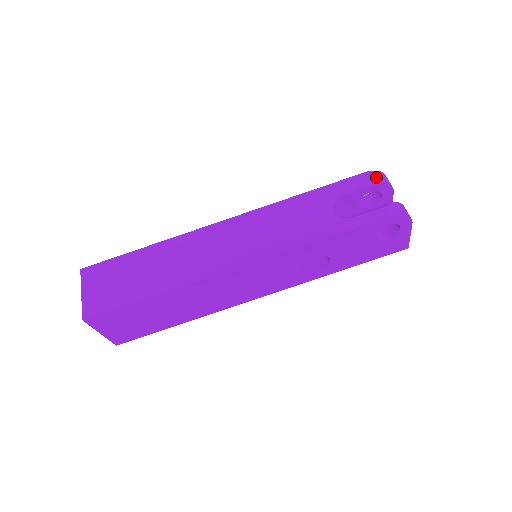
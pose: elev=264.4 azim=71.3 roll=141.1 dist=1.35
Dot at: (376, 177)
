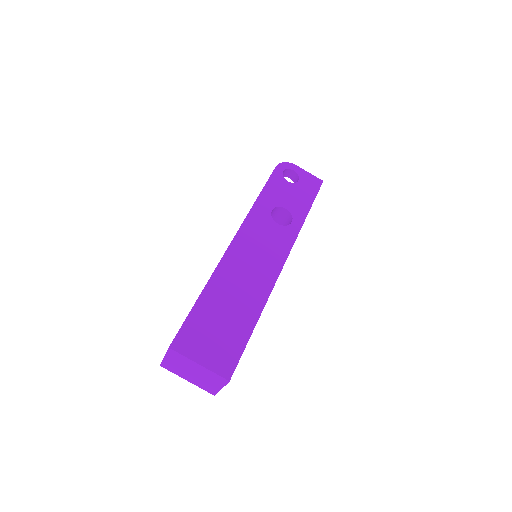
Dot at: occluded
